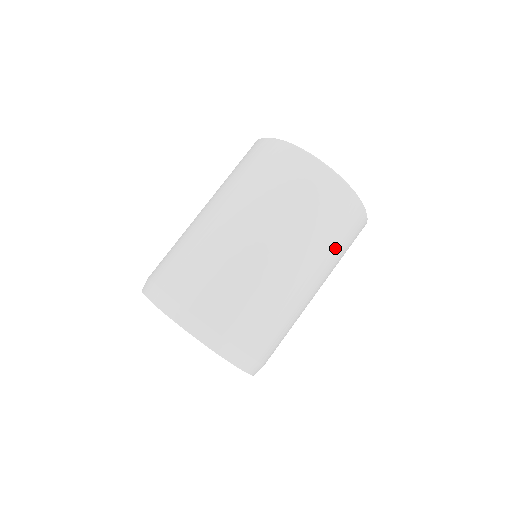
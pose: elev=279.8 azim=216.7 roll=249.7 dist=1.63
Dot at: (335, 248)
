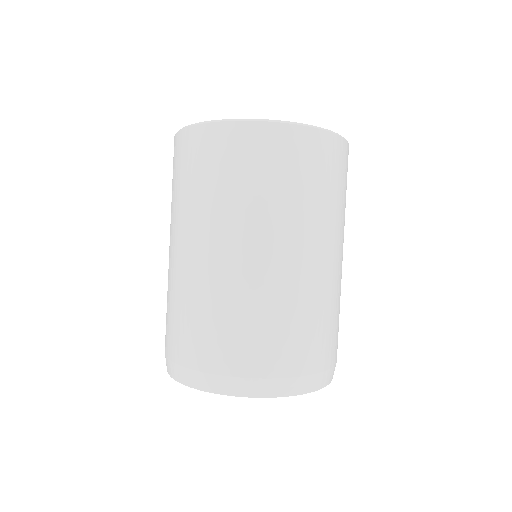
Dot at: occluded
